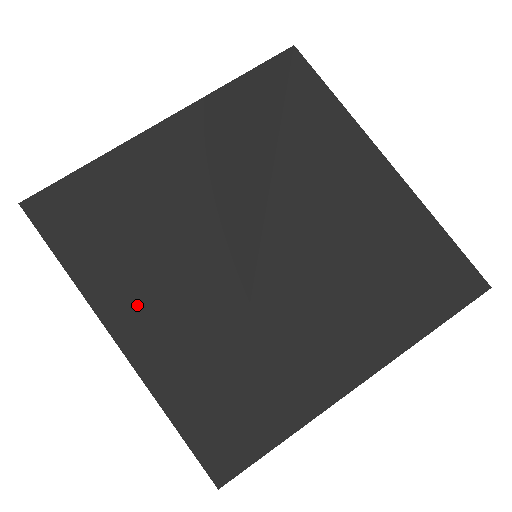
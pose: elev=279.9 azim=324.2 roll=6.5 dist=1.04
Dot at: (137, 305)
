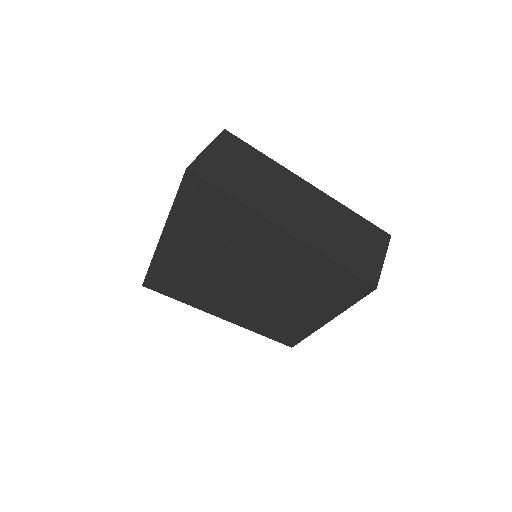
Dot at: (213, 304)
